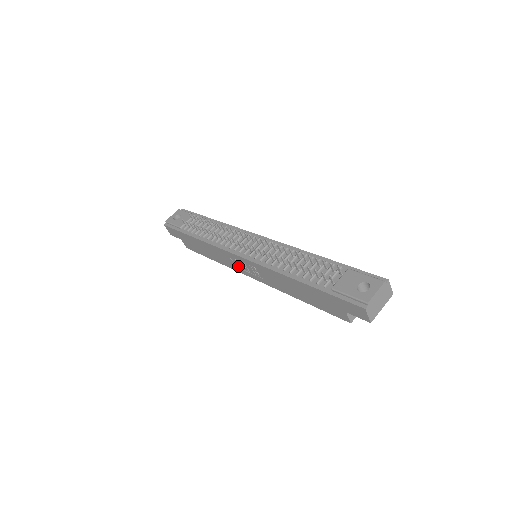
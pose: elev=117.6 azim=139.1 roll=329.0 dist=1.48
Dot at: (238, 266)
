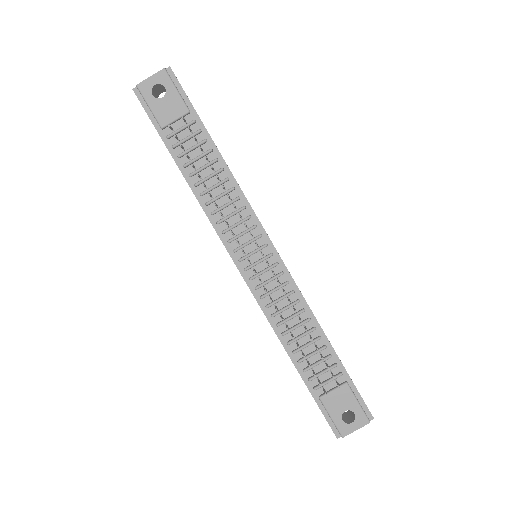
Dot at: occluded
